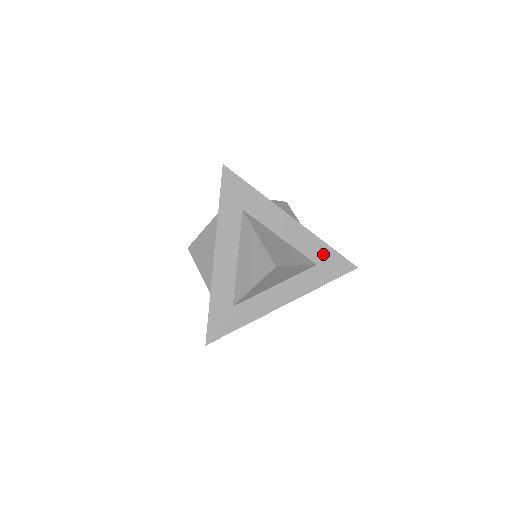
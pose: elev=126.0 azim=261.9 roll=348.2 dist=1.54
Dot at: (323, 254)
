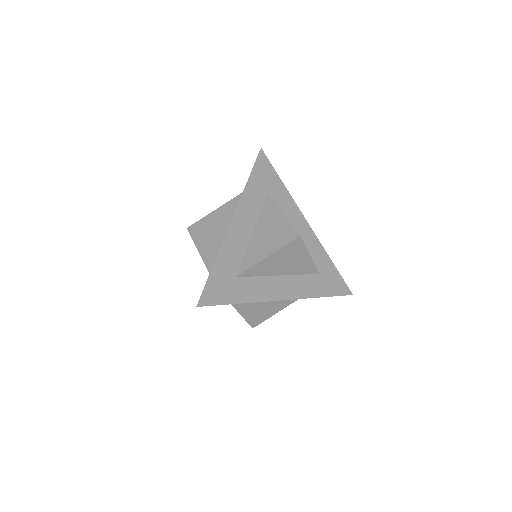
Dot at: occluded
